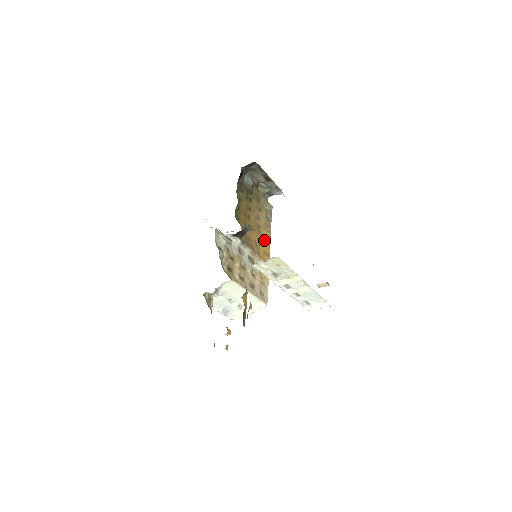
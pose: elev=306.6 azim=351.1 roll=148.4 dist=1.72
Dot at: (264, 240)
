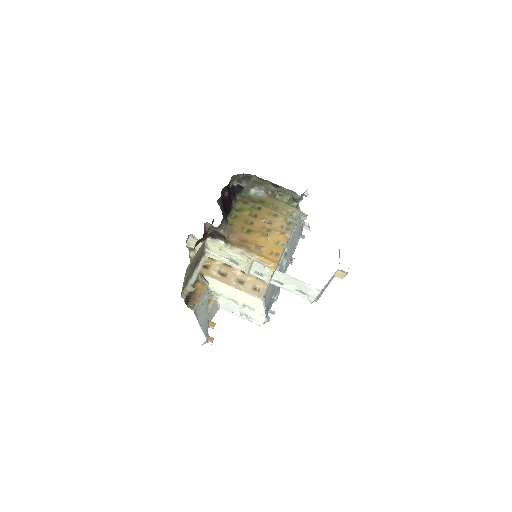
Dot at: (274, 241)
